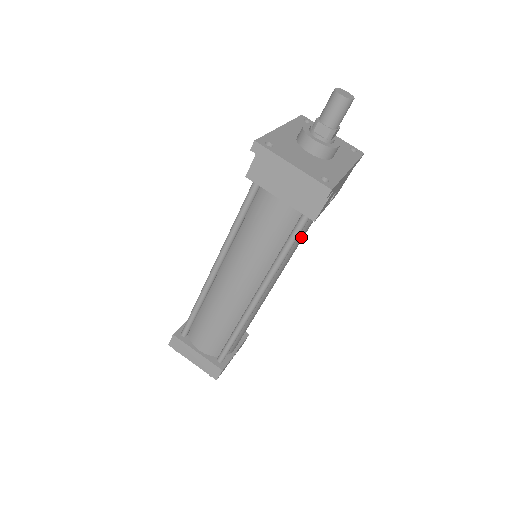
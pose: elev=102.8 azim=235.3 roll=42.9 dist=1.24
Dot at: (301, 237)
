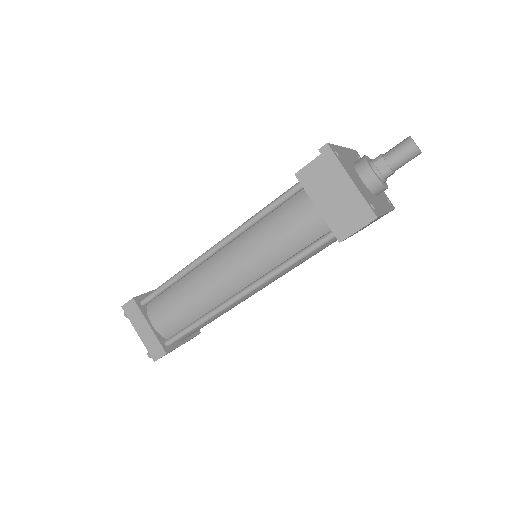
Dot at: (312, 255)
